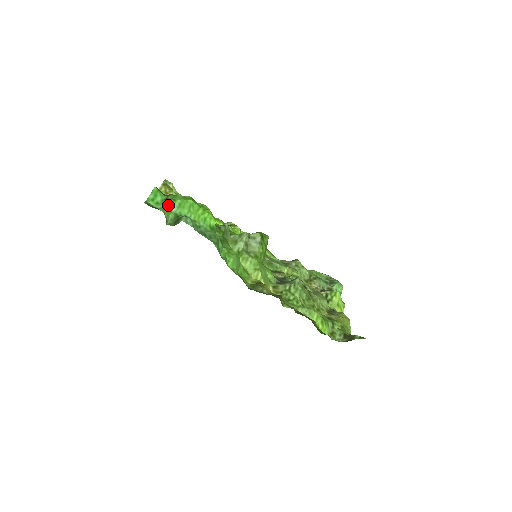
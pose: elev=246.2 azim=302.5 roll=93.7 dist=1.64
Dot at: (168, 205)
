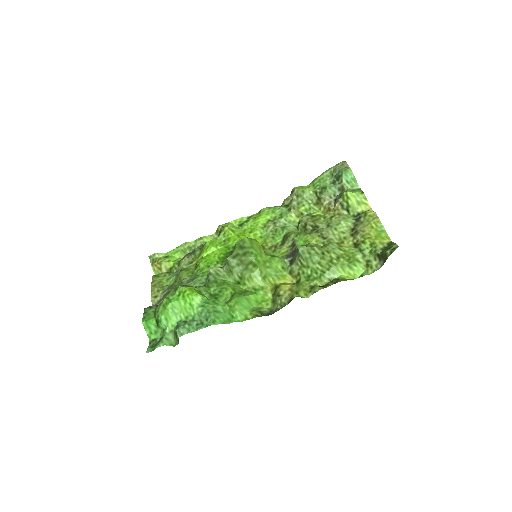
Dot at: (161, 328)
